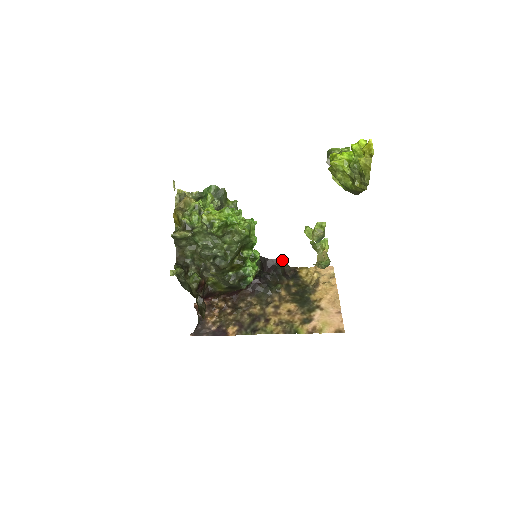
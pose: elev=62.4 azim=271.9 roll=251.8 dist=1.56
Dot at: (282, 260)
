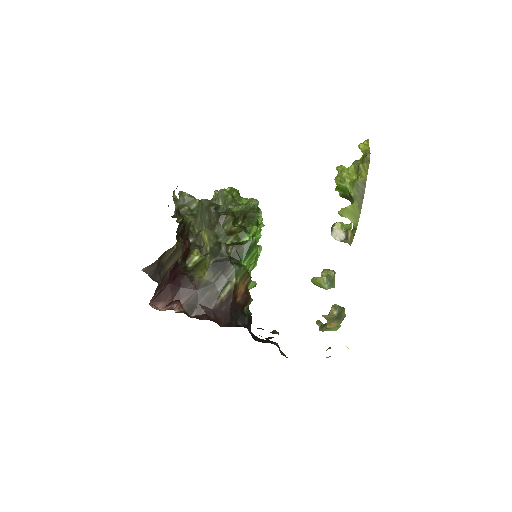
Dot at: (278, 345)
